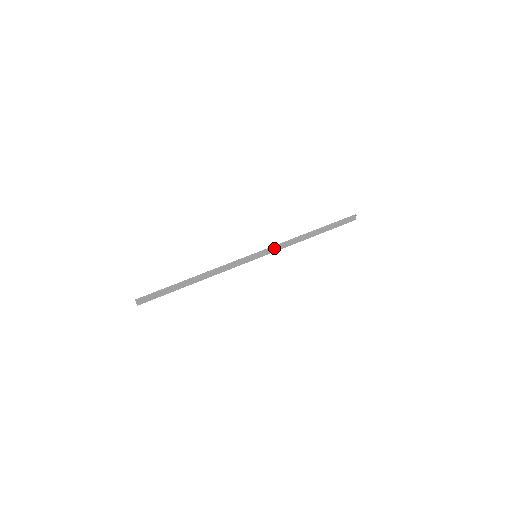
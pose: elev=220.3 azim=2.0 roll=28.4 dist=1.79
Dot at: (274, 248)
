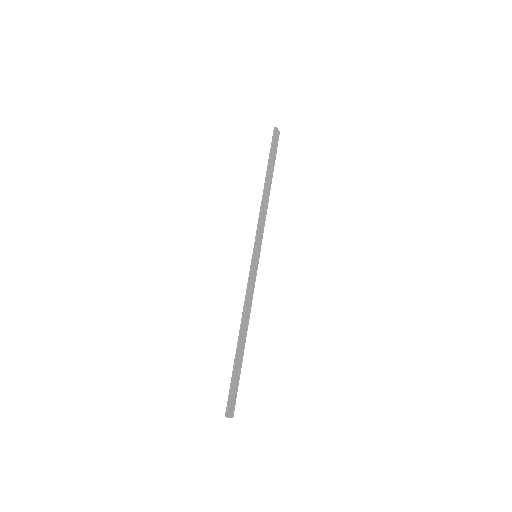
Dot at: (259, 232)
